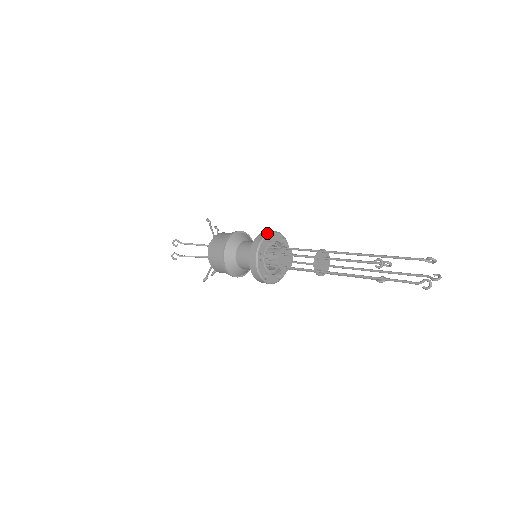
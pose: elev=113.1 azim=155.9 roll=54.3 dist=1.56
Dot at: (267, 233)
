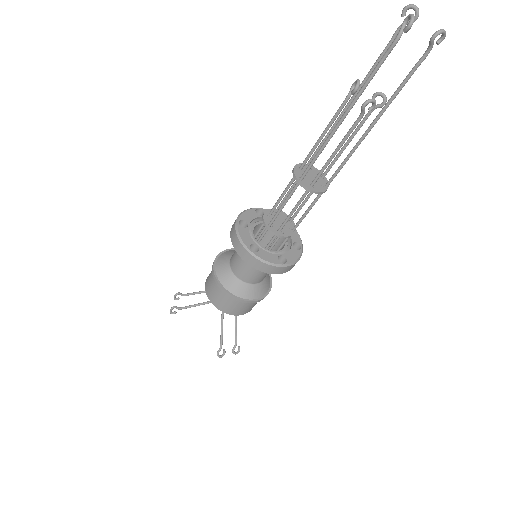
Dot at: (257, 208)
